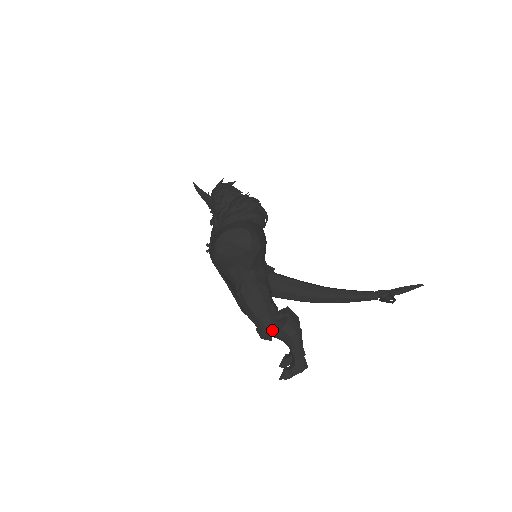
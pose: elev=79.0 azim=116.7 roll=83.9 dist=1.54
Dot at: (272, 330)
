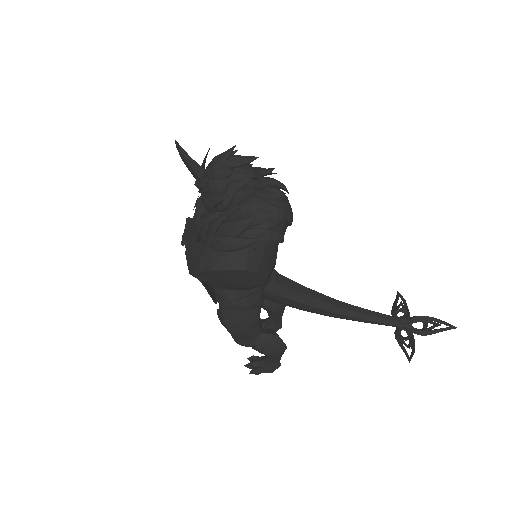
Dot at: occluded
